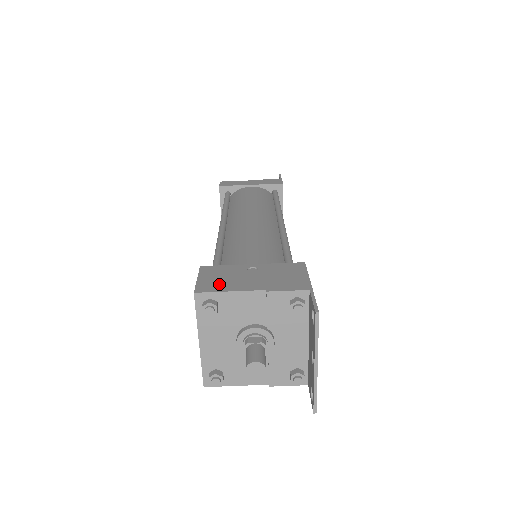
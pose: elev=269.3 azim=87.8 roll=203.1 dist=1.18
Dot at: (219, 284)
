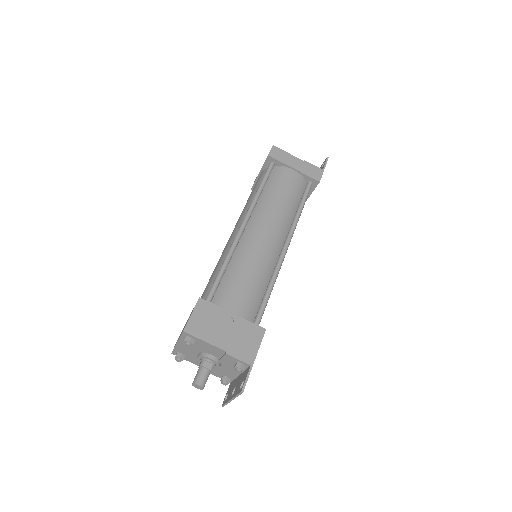
Dot at: (202, 329)
